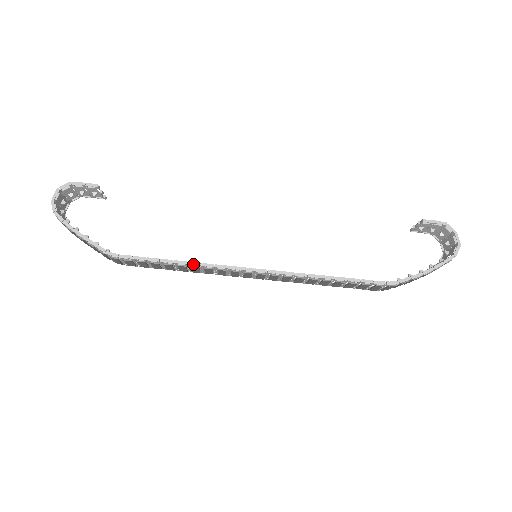
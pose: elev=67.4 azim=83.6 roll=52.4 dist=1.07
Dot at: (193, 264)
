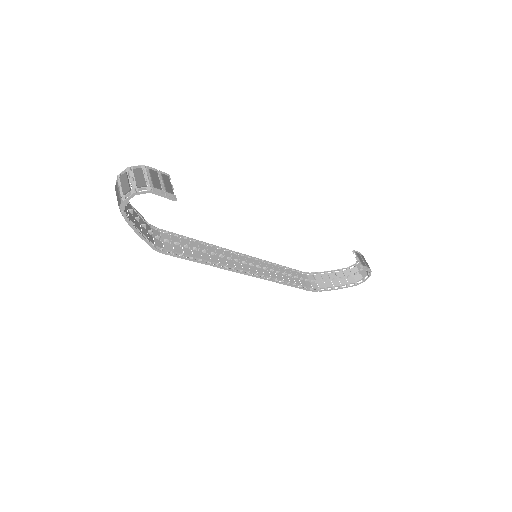
Dot at: (214, 266)
